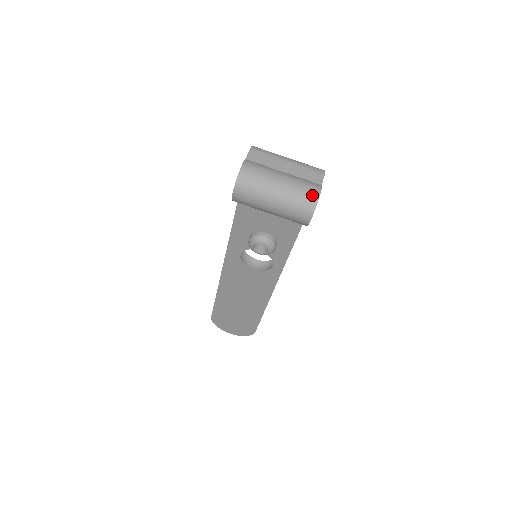
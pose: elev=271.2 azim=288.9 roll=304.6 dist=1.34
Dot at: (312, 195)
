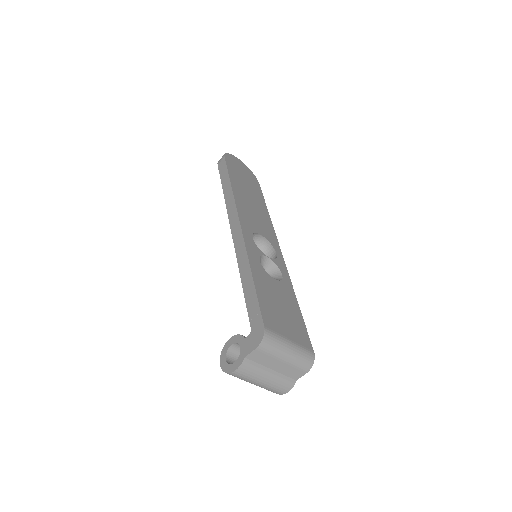
Dot at: (279, 393)
